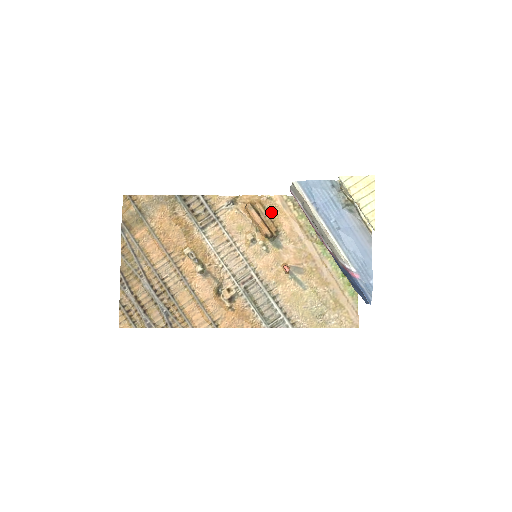
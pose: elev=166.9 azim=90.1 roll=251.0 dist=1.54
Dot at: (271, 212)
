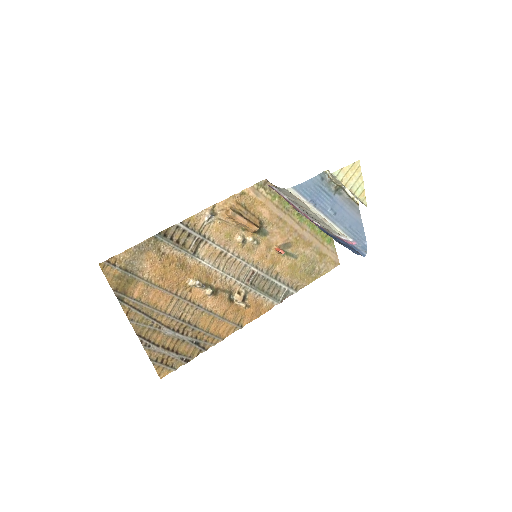
Dot at: (249, 206)
